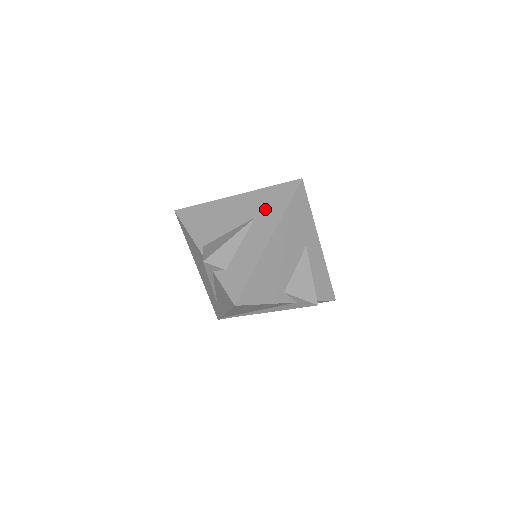
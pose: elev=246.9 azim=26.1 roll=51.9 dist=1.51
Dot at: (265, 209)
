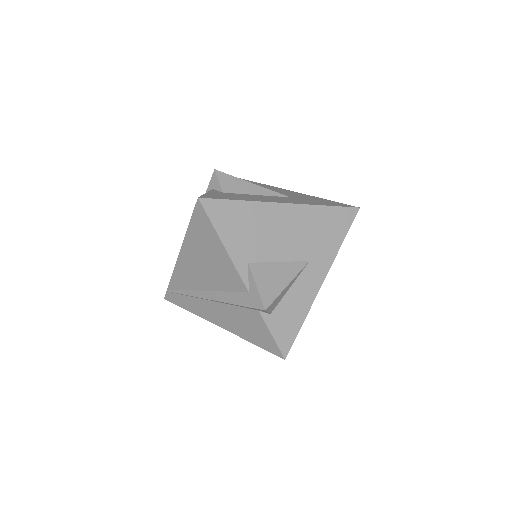
Dot at: (305, 199)
